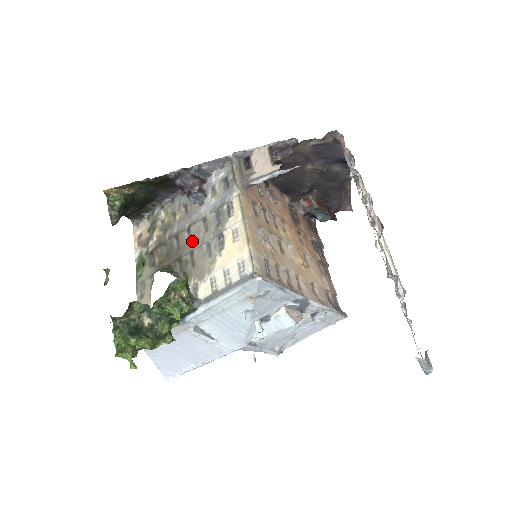
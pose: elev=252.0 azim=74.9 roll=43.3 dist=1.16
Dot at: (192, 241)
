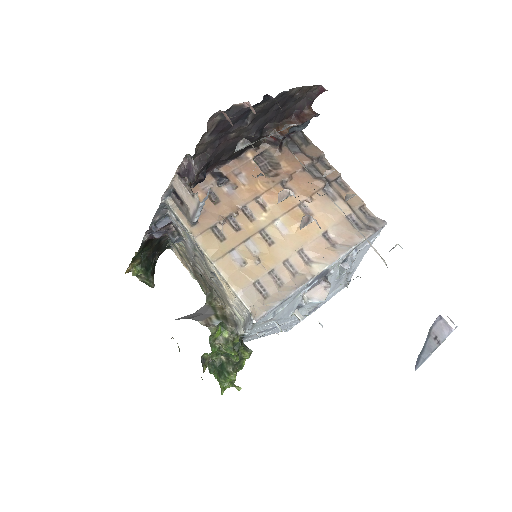
Dot at: (205, 273)
